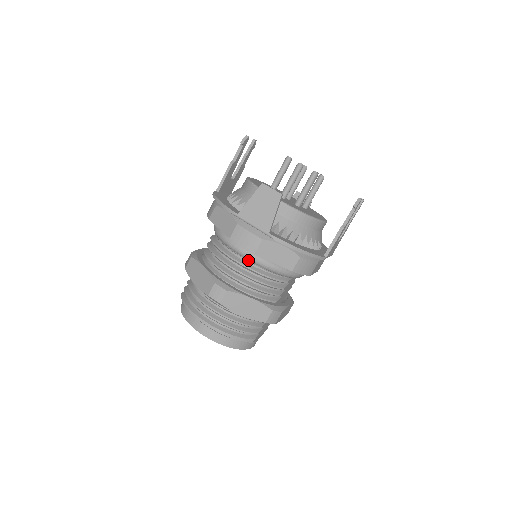
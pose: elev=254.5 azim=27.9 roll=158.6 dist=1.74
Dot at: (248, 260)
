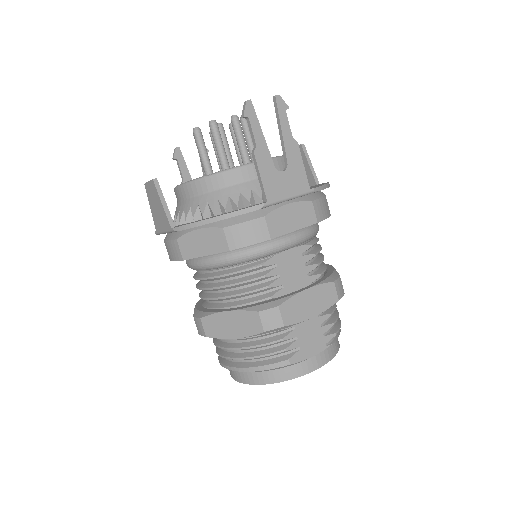
Dot at: occluded
